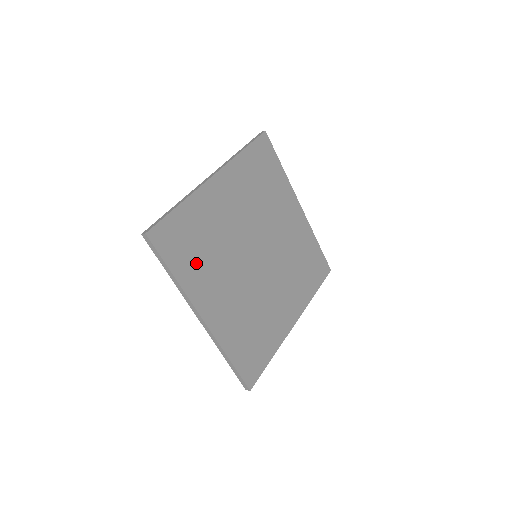
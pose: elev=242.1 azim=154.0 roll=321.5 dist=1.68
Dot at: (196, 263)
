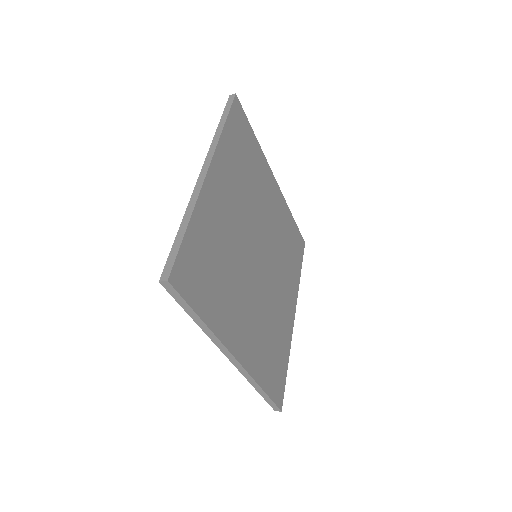
Dot at: (217, 293)
